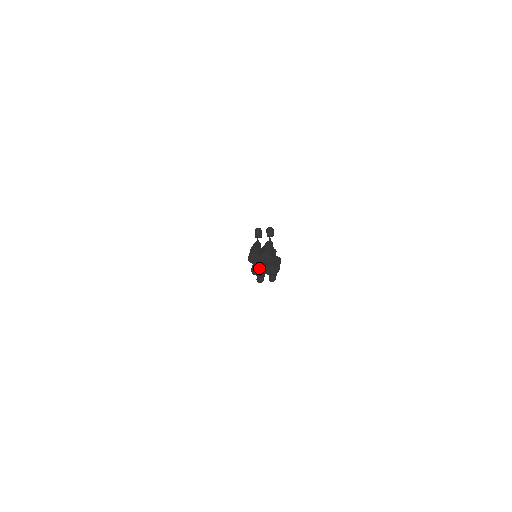
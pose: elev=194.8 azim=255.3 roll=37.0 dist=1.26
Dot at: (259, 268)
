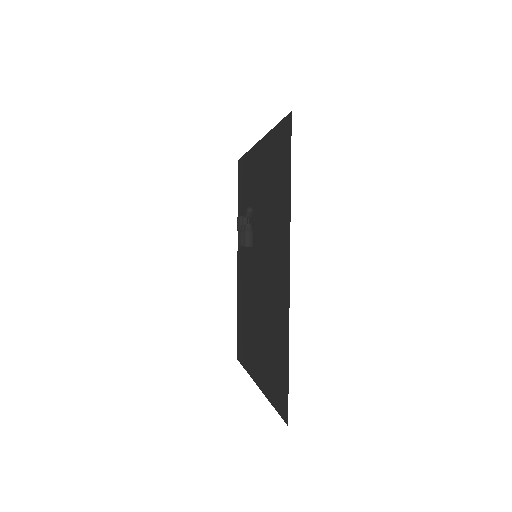
Dot at: occluded
